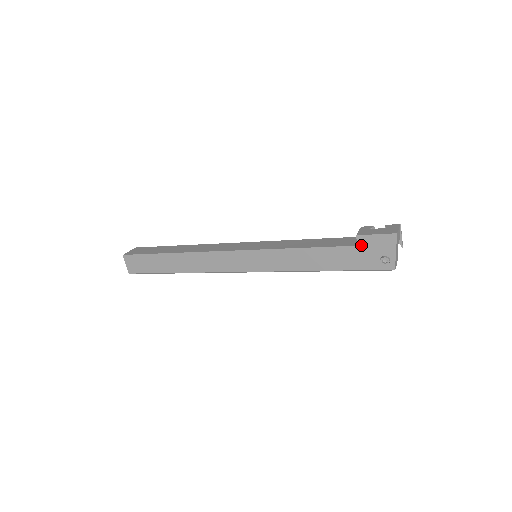
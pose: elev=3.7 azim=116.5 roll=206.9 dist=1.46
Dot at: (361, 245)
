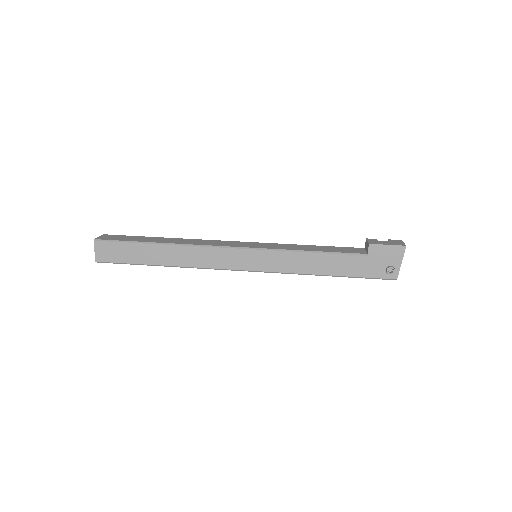
Dot at: (371, 253)
